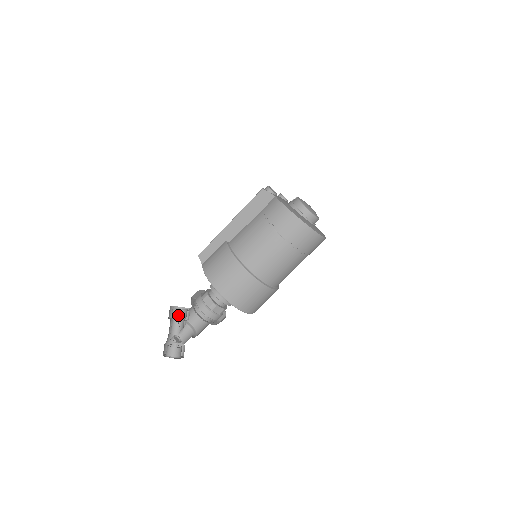
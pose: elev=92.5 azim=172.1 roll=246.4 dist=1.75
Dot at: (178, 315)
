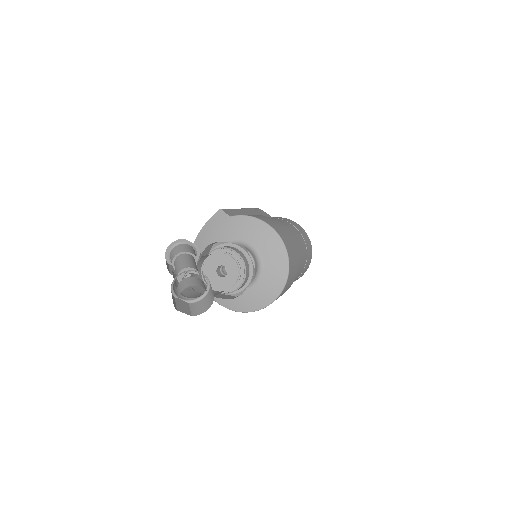
Dot at: (194, 252)
